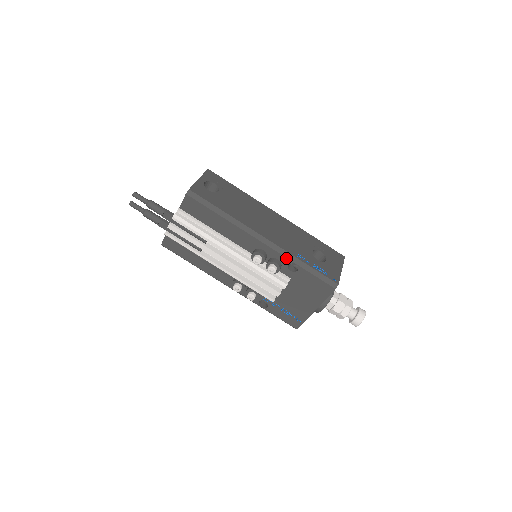
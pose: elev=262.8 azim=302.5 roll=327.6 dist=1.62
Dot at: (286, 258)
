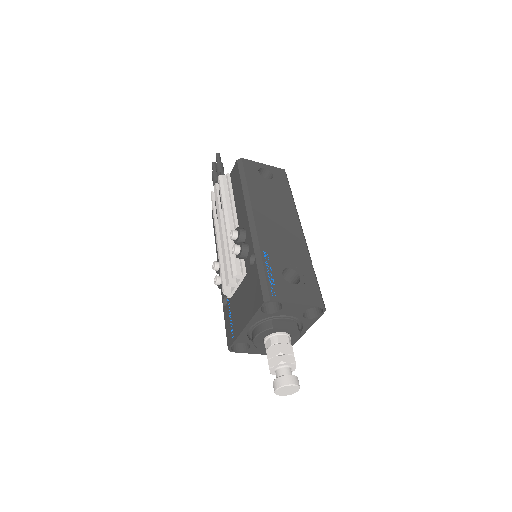
Dot at: (253, 246)
